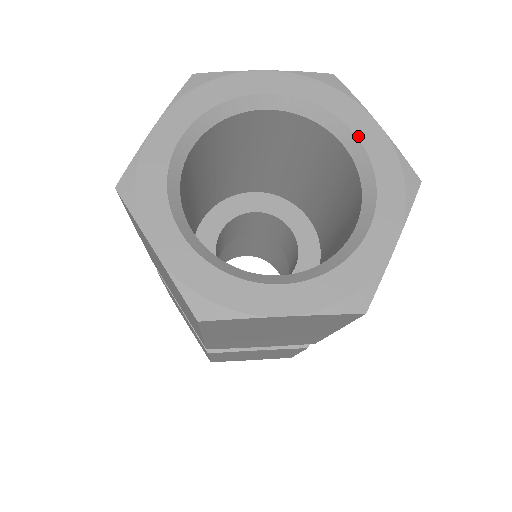
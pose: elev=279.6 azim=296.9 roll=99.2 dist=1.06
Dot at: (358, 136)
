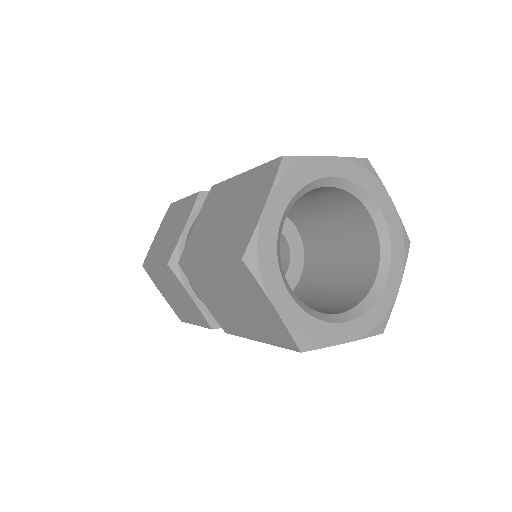
Dot at: (382, 212)
